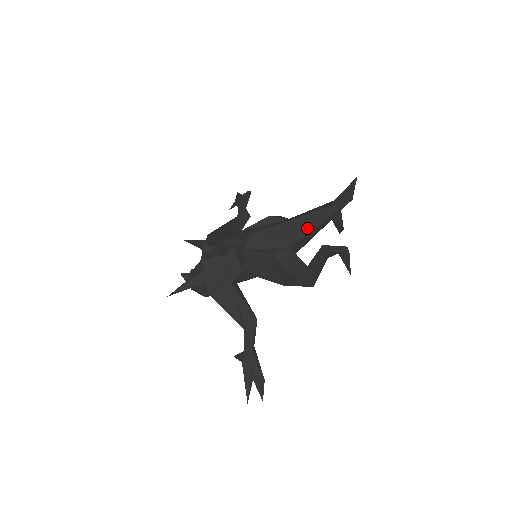
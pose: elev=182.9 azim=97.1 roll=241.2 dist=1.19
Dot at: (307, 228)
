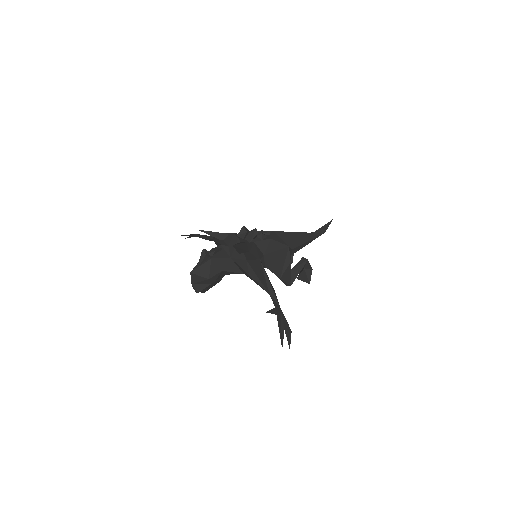
Dot at: (302, 241)
